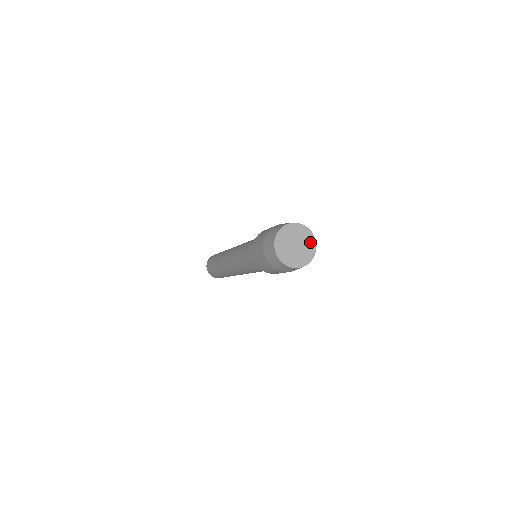
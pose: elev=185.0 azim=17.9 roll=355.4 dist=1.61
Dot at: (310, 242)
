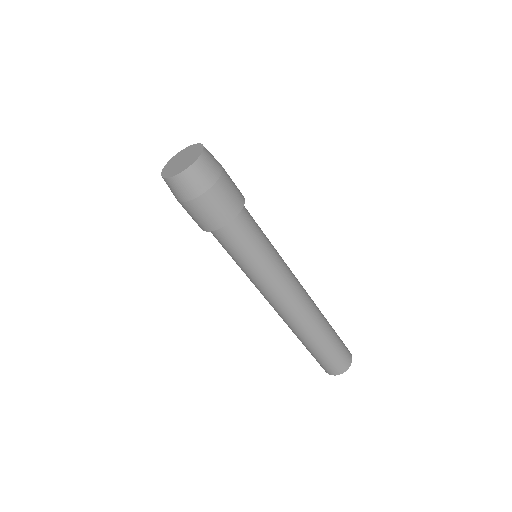
Dot at: (197, 151)
